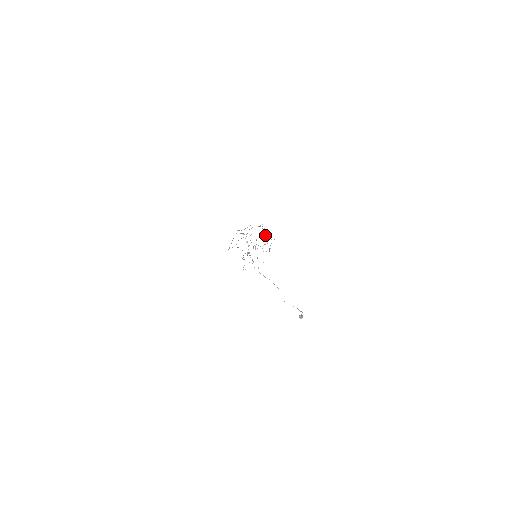
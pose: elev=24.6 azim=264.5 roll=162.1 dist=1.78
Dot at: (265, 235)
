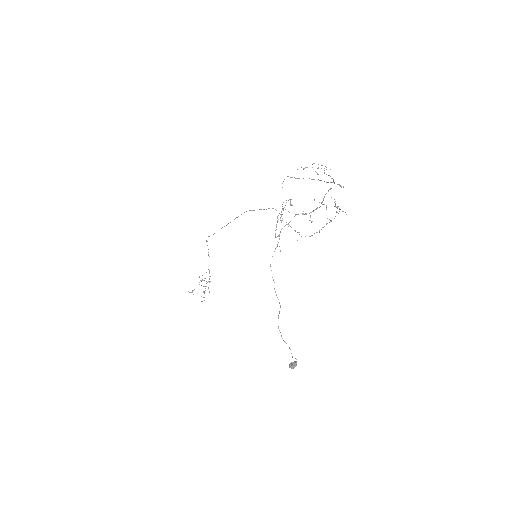
Dot at: (310, 217)
